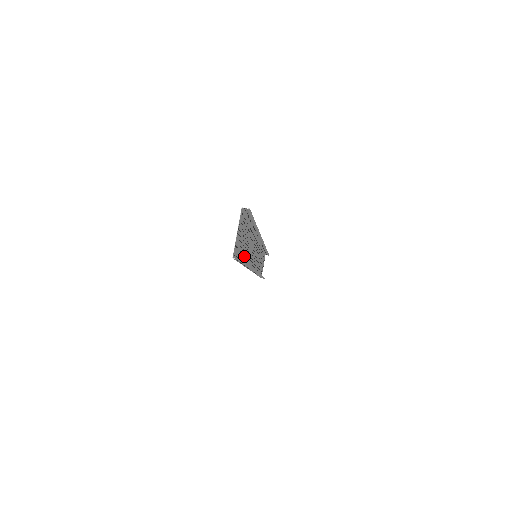
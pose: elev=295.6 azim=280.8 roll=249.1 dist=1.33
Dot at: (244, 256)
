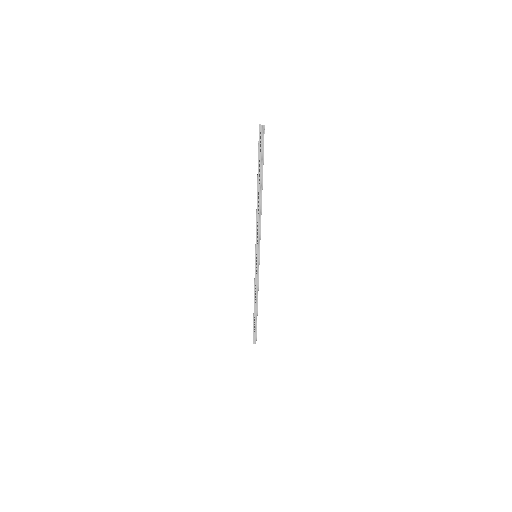
Dot at: occluded
